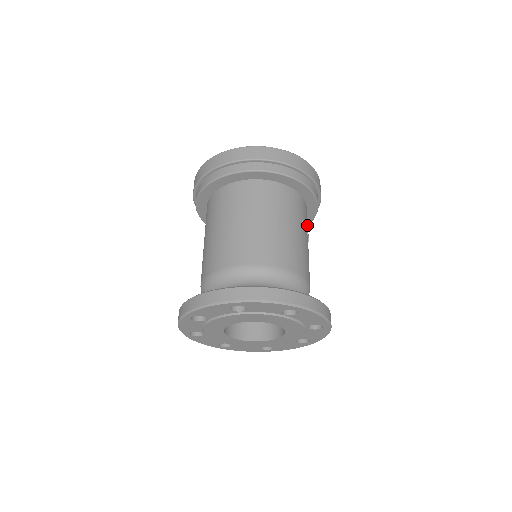
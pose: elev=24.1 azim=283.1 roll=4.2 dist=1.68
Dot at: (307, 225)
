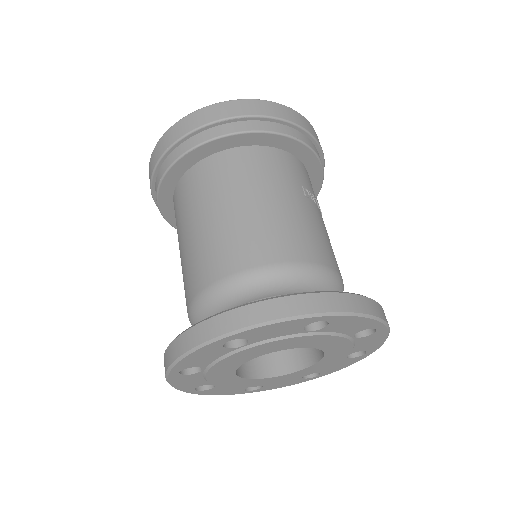
Dot at: (317, 194)
